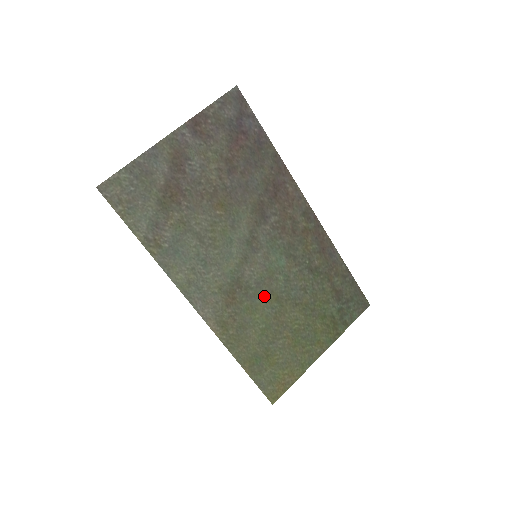
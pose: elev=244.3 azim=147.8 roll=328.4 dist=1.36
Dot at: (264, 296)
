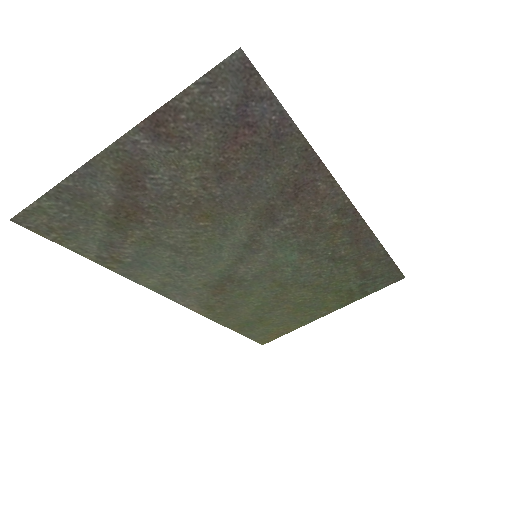
Dot at: (263, 284)
